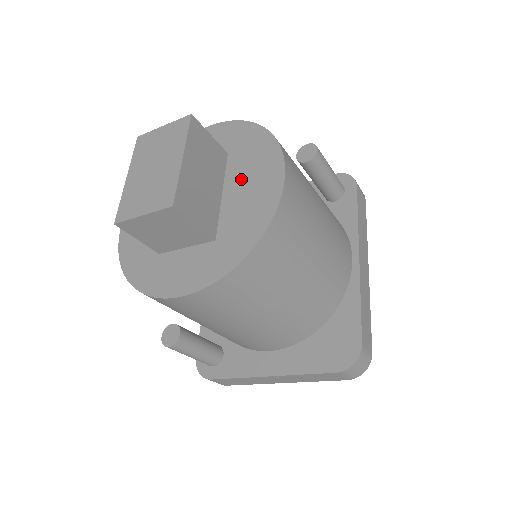
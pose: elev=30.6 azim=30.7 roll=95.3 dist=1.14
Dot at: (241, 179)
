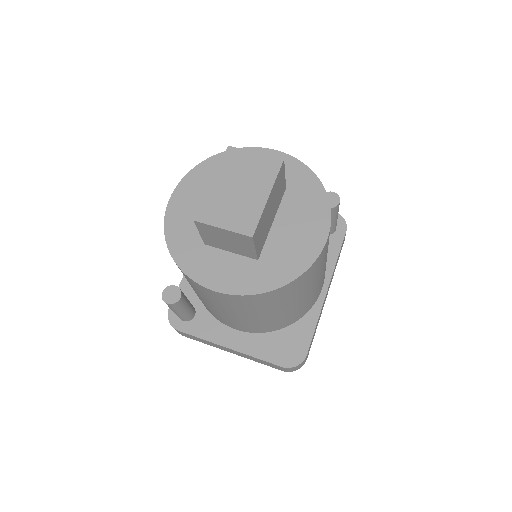
Dot at: (292, 219)
